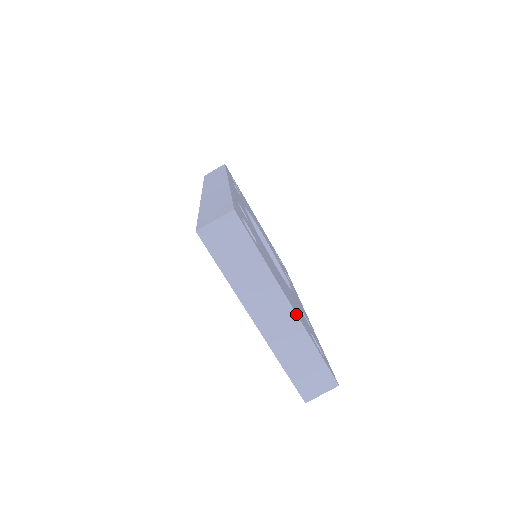
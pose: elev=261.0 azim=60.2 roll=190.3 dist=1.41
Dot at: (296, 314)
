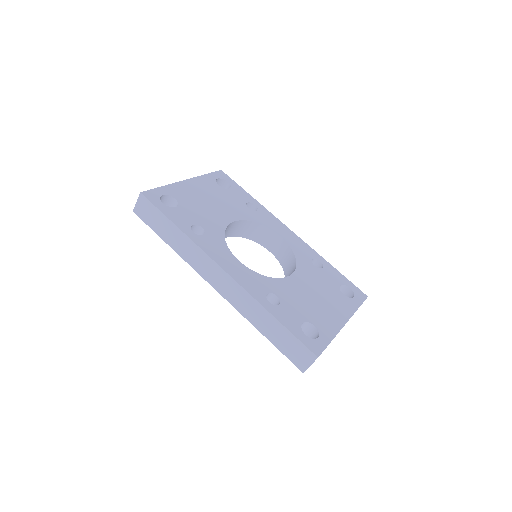
Dot at: occluded
